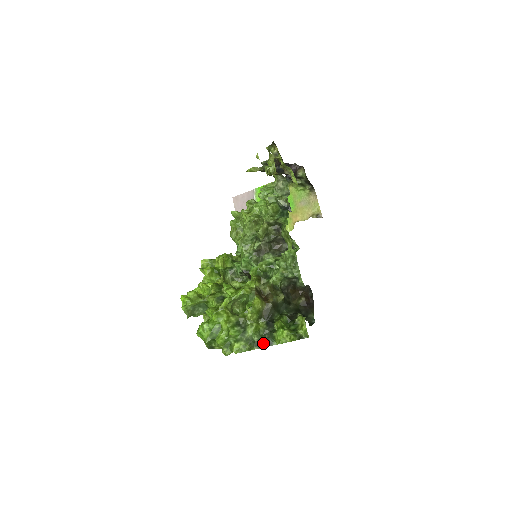
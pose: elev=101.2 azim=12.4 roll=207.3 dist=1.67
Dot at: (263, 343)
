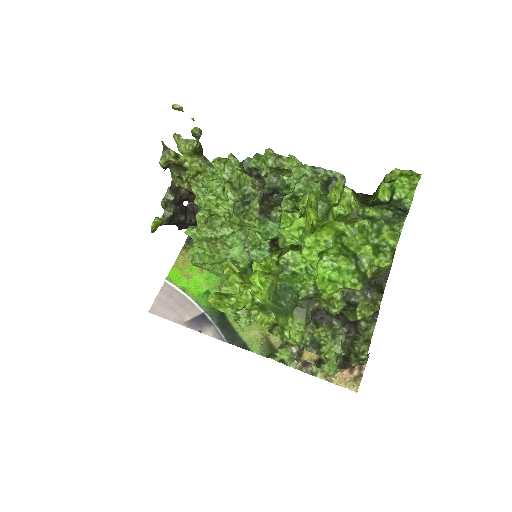
Dot at: (400, 212)
